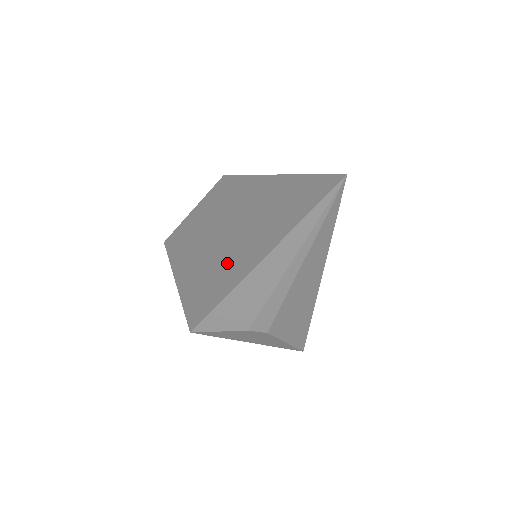
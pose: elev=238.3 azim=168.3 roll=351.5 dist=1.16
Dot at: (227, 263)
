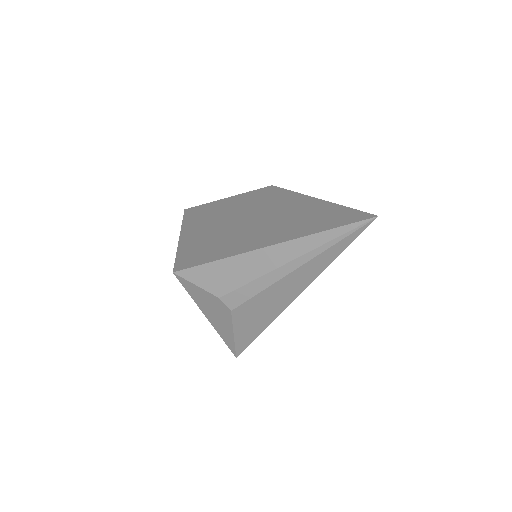
Dot at: (240, 238)
